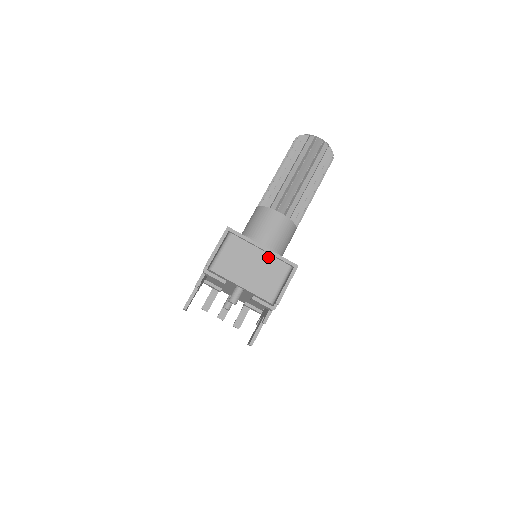
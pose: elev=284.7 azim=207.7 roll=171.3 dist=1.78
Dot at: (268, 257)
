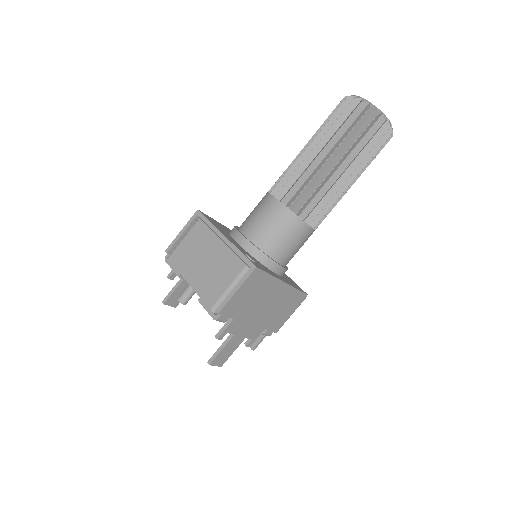
Dot at: (226, 251)
